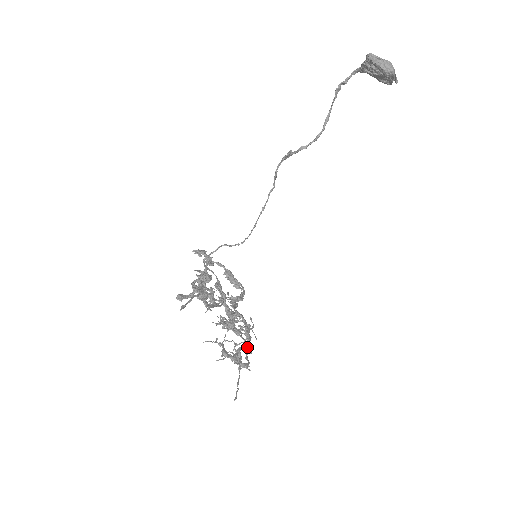
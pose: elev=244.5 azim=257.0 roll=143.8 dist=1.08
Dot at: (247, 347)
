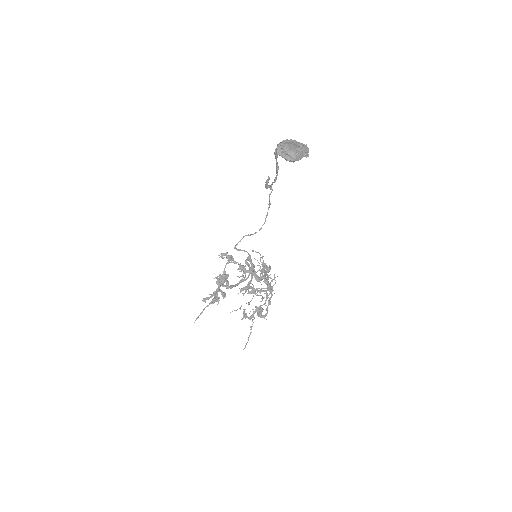
Dot at: (268, 301)
